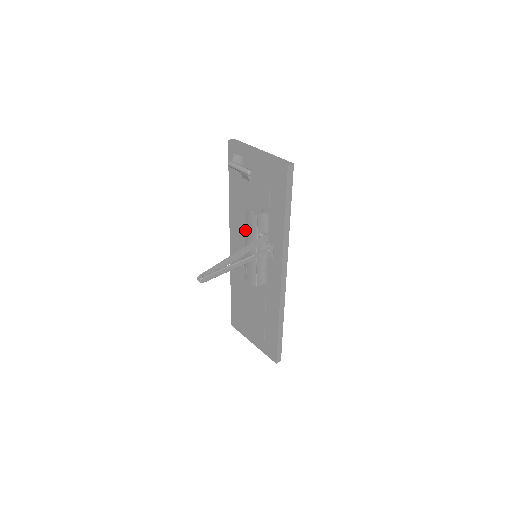
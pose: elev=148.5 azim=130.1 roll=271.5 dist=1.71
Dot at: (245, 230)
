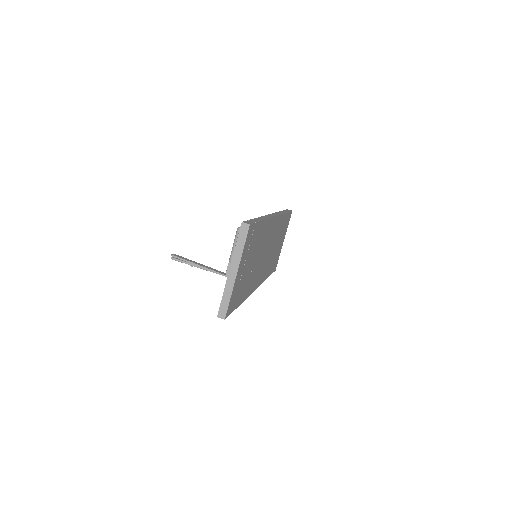
Dot at: occluded
